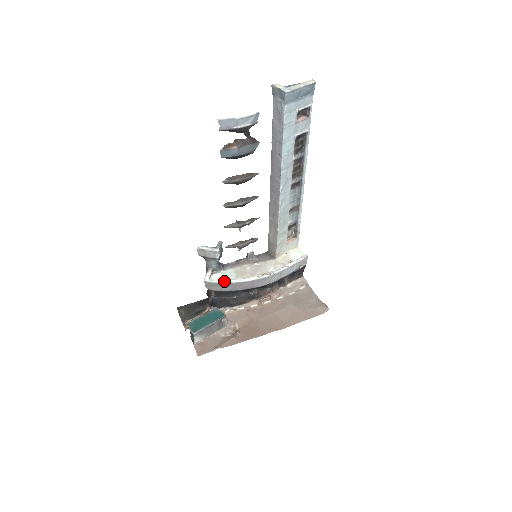
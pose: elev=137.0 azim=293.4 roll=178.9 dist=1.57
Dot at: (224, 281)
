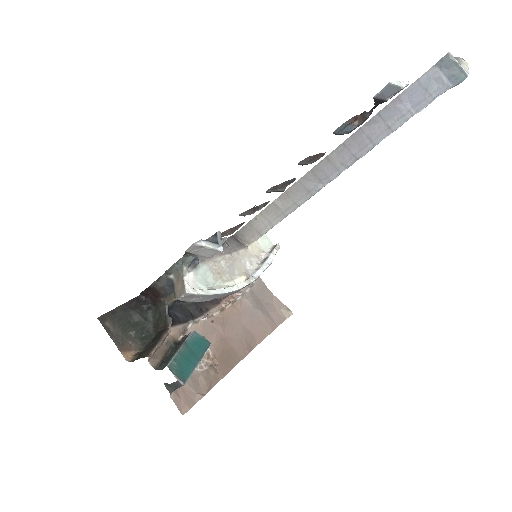
Dot at: (211, 291)
